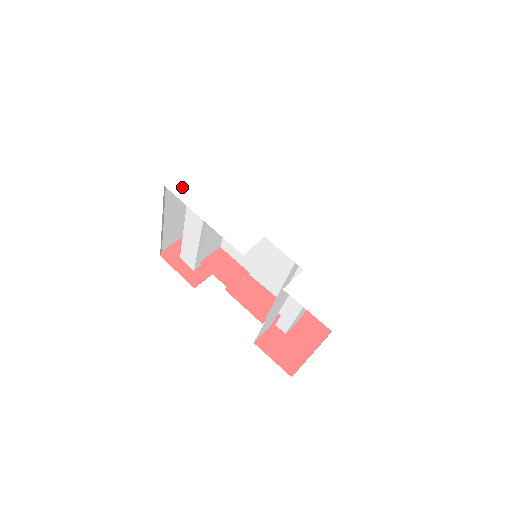
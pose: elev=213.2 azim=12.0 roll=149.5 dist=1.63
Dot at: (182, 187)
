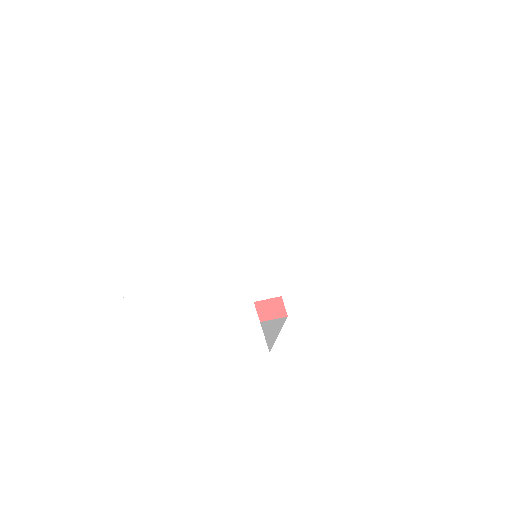
Dot at: (126, 359)
